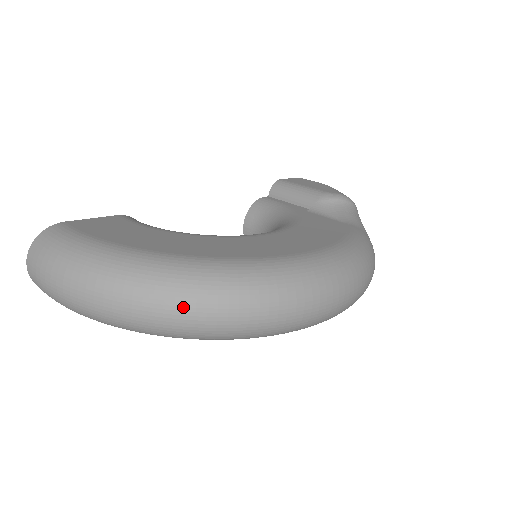
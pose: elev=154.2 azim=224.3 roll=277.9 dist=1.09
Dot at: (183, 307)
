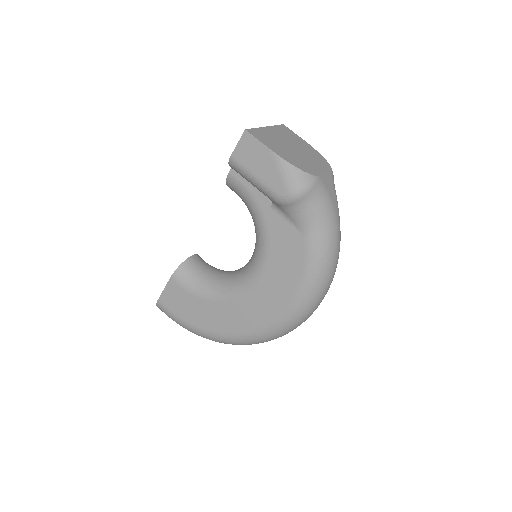
Dot at: occluded
